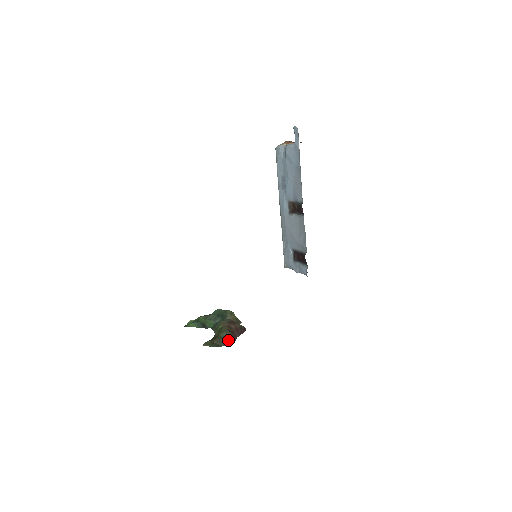
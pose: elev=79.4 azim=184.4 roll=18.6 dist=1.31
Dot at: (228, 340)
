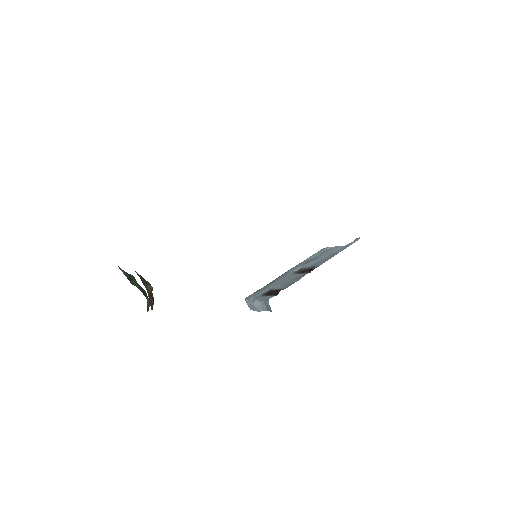
Dot at: (148, 287)
